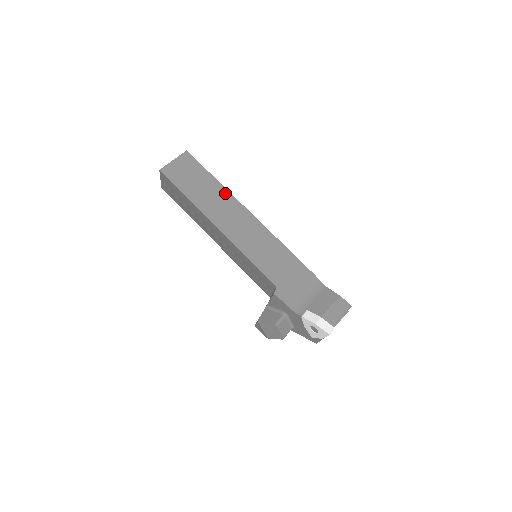
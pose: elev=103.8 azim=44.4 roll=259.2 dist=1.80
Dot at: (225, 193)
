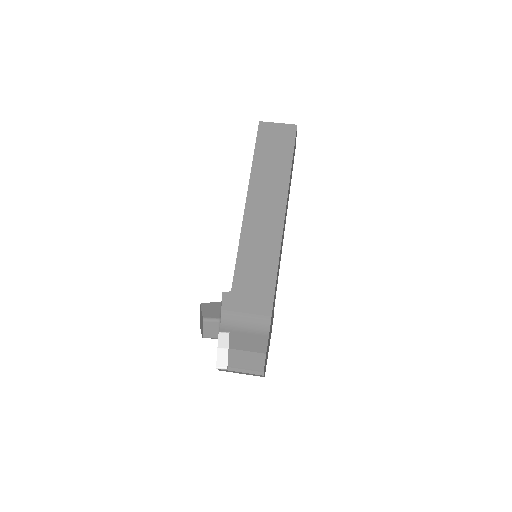
Dot at: (285, 183)
